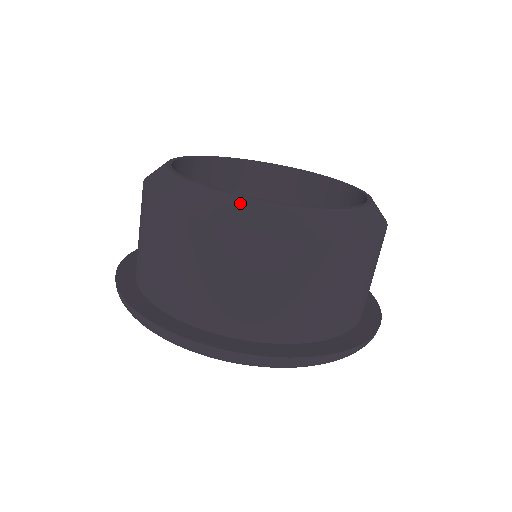
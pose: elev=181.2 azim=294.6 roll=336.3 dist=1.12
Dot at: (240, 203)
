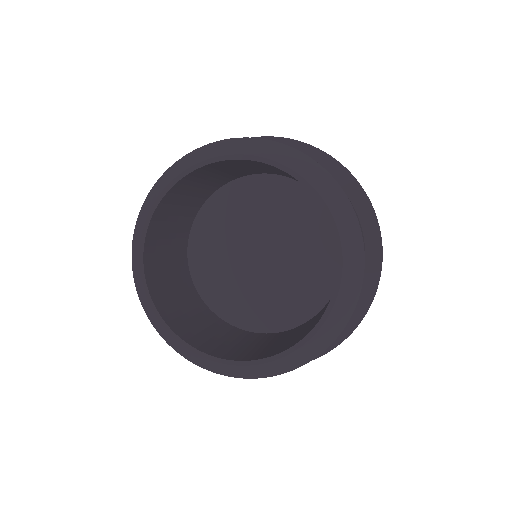
Dot at: (156, 321)
